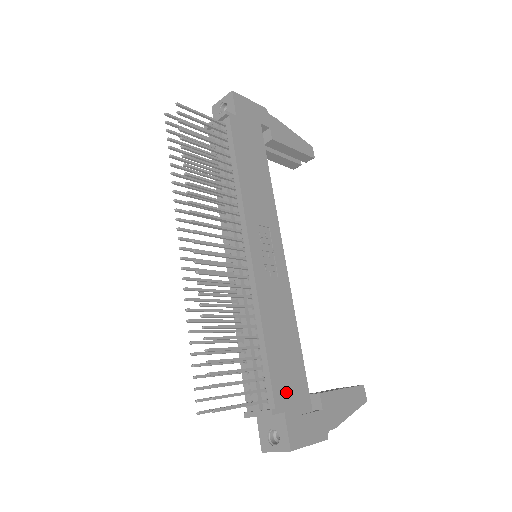
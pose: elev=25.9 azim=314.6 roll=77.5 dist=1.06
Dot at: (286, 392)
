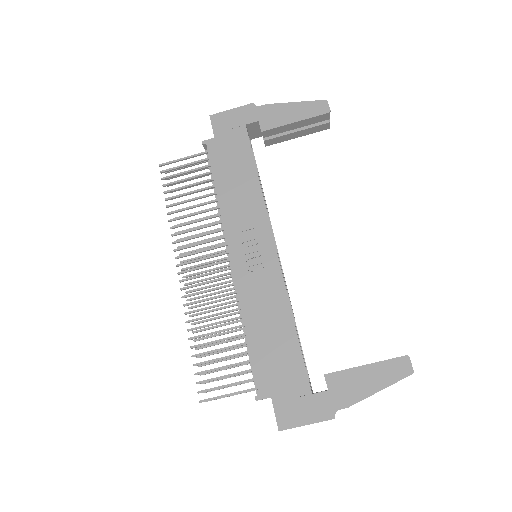
Dot at: (274, 379)
